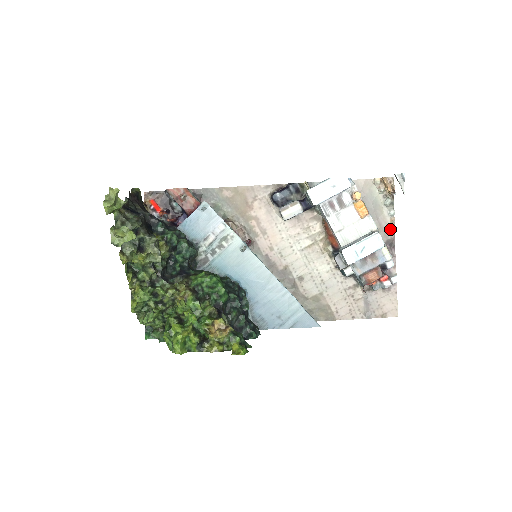
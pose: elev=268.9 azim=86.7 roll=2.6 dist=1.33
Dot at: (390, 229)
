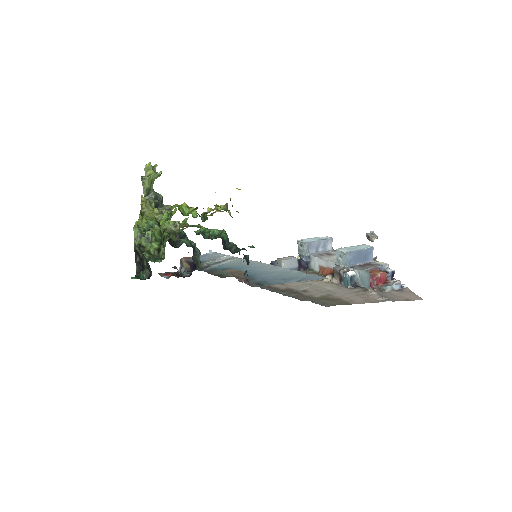
Dot at: occluded
